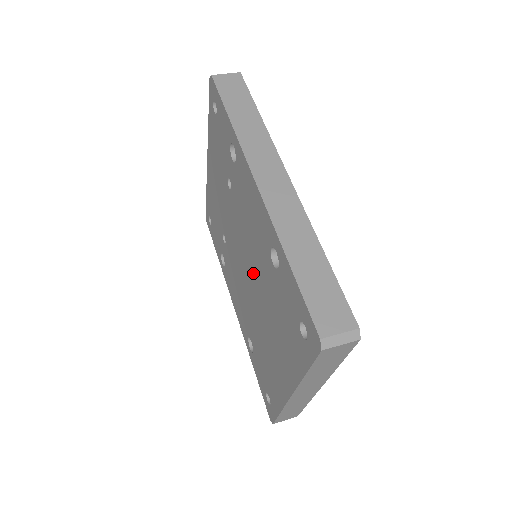
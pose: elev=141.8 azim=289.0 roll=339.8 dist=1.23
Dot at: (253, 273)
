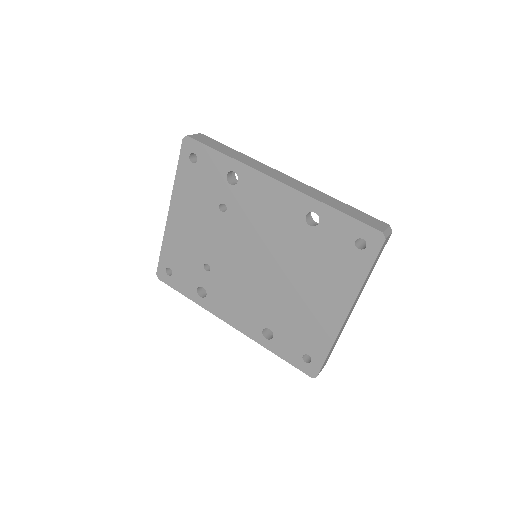
Dot at: (273, 258)
